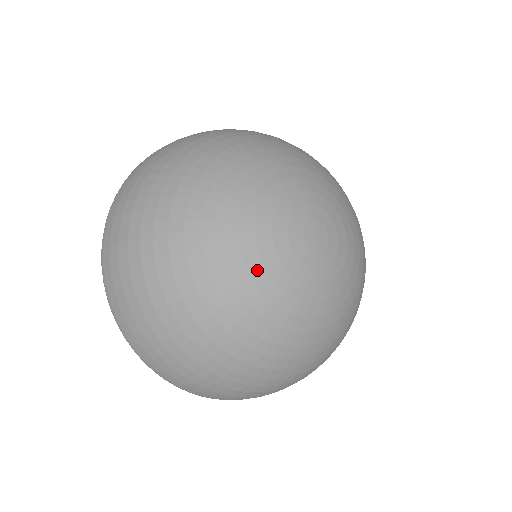
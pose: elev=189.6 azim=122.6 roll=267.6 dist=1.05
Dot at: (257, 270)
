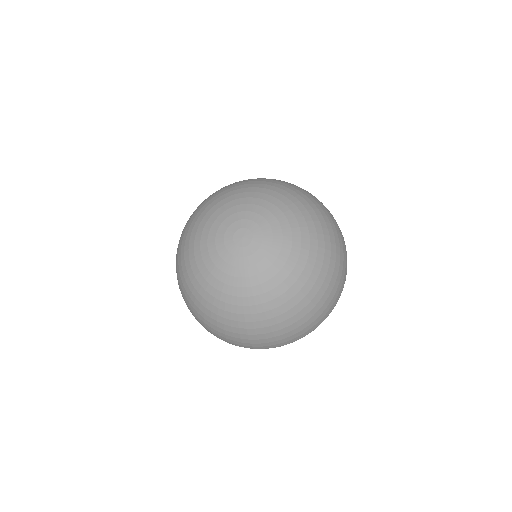
Dot at: (205, 254)
